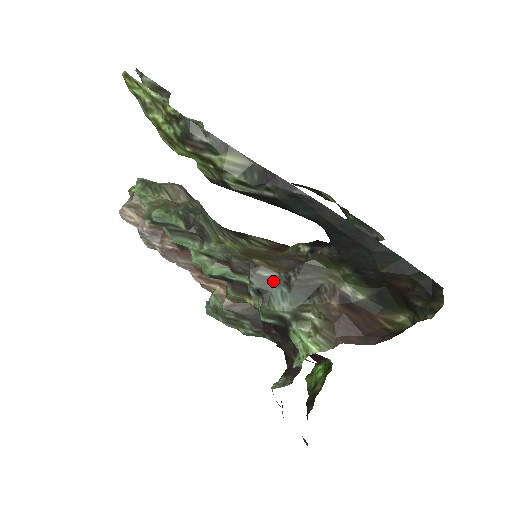
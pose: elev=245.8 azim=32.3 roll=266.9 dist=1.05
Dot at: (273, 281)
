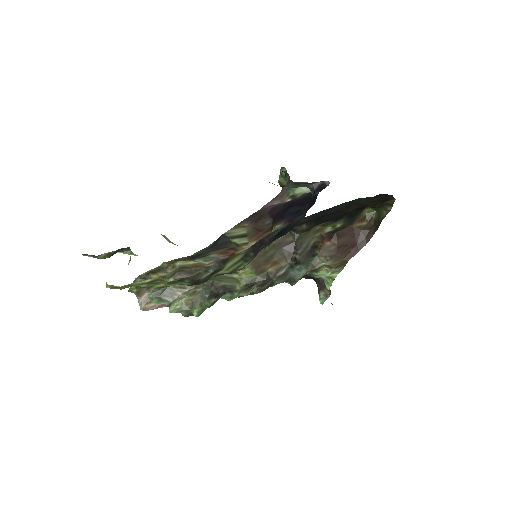
Dot at: (289, 271)
